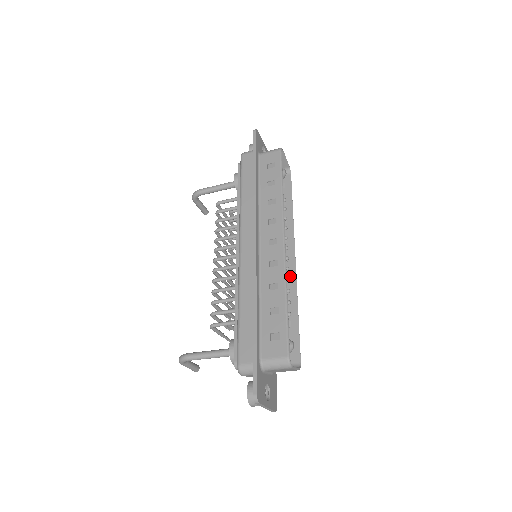
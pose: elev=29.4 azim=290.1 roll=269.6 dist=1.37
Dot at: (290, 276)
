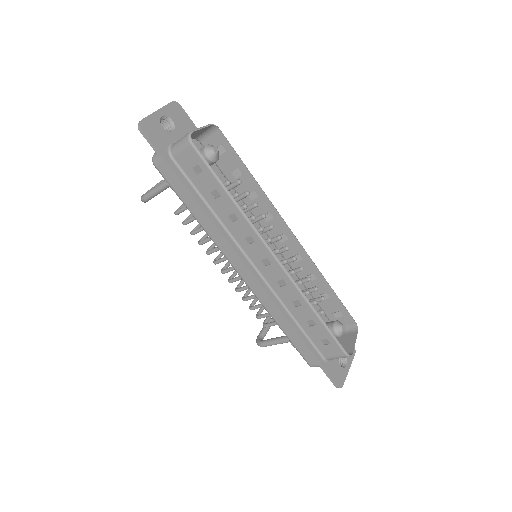
Dot at: (300, 254)
